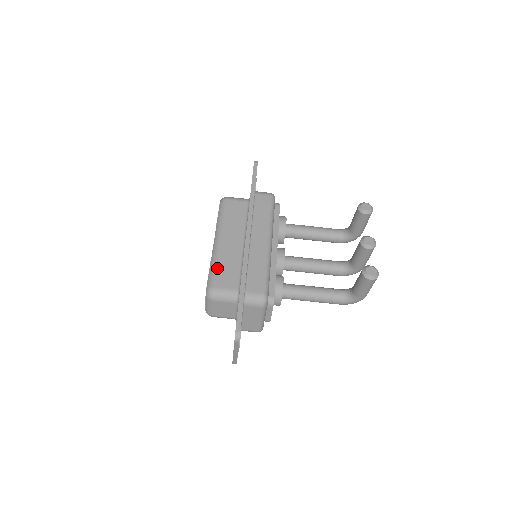
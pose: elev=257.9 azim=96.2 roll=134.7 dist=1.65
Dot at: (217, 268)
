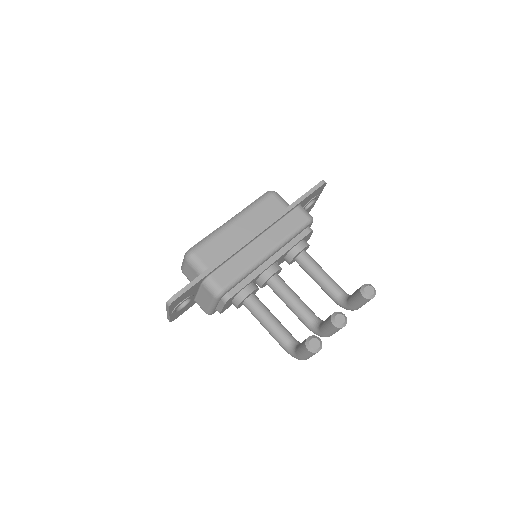
Dot at: (211, 240)
